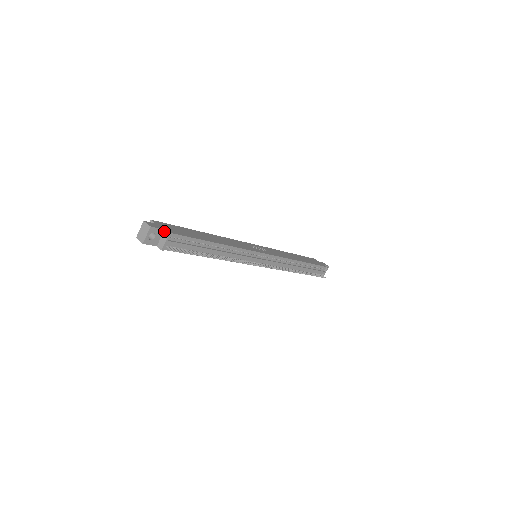
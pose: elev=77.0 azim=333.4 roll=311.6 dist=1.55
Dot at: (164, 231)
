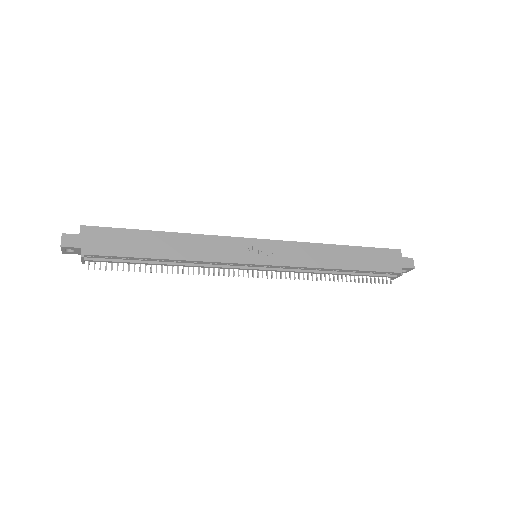
Dot at: (81, 249)
